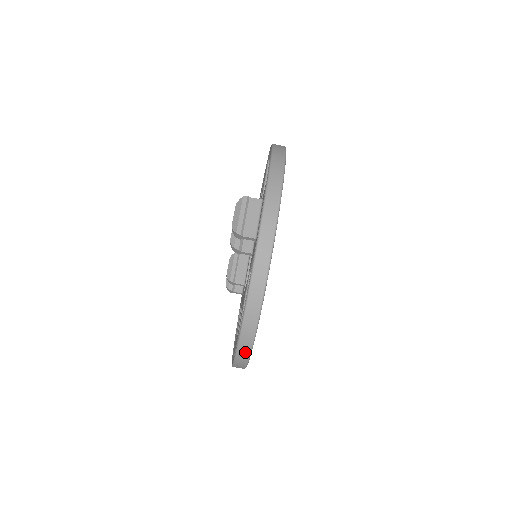
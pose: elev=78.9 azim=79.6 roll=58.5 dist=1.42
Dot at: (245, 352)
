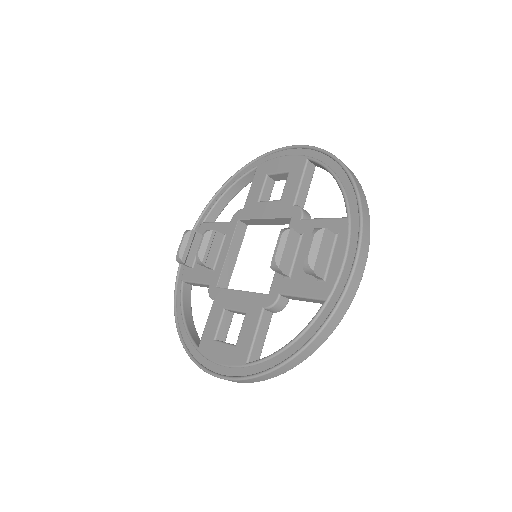
Dot at: (257, 380)
